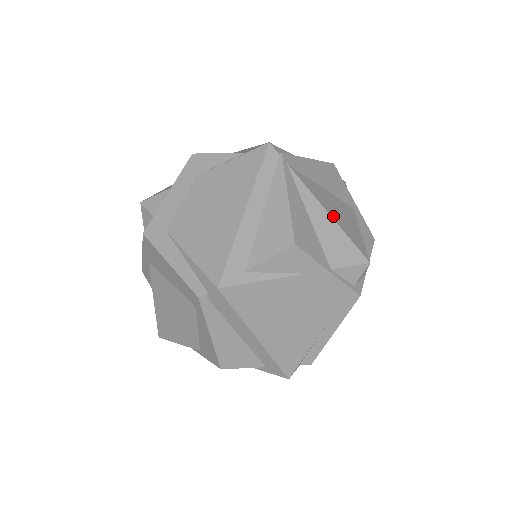
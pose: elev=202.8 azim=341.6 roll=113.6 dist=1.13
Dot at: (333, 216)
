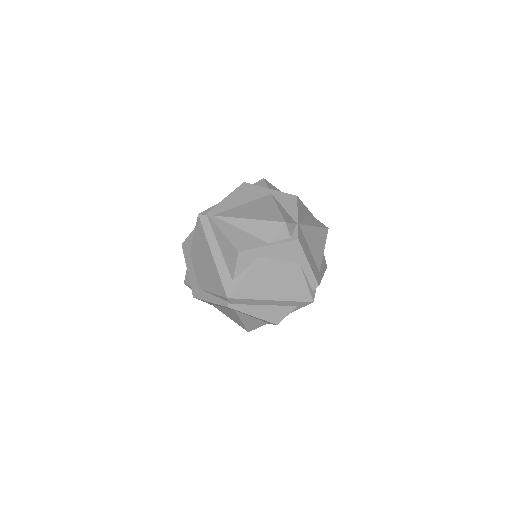
Dot at: (252, 217)
